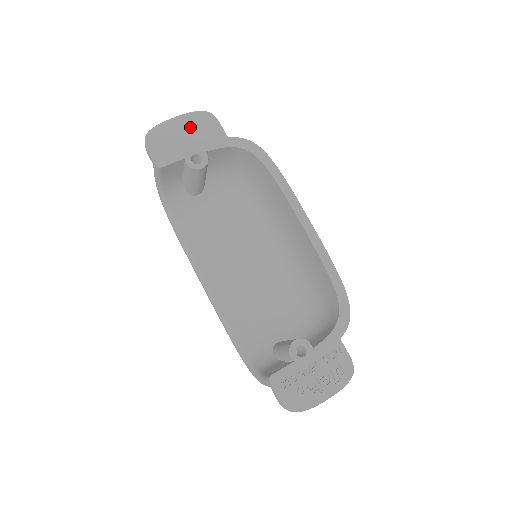
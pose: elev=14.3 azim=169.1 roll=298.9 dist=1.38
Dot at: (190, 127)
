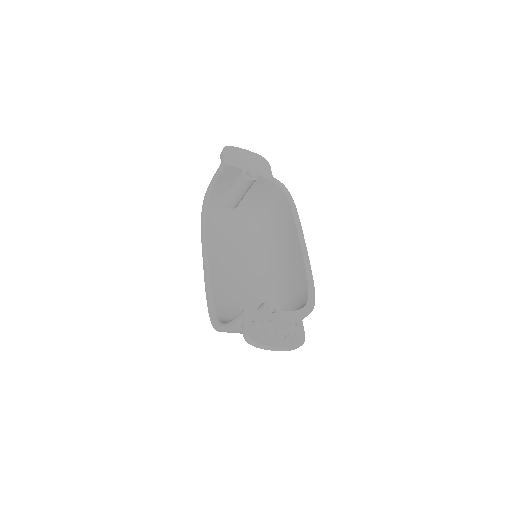
Dot at: (253, 159)
